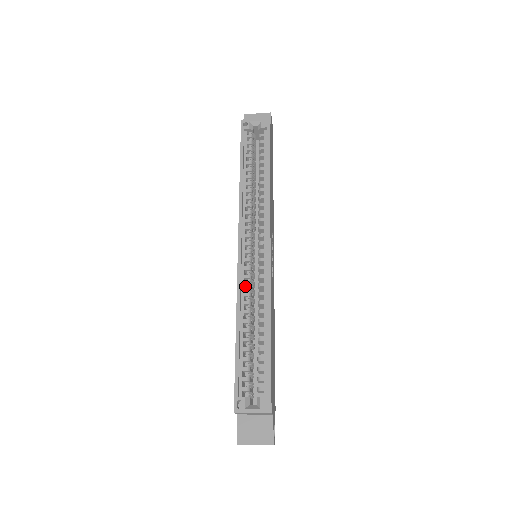
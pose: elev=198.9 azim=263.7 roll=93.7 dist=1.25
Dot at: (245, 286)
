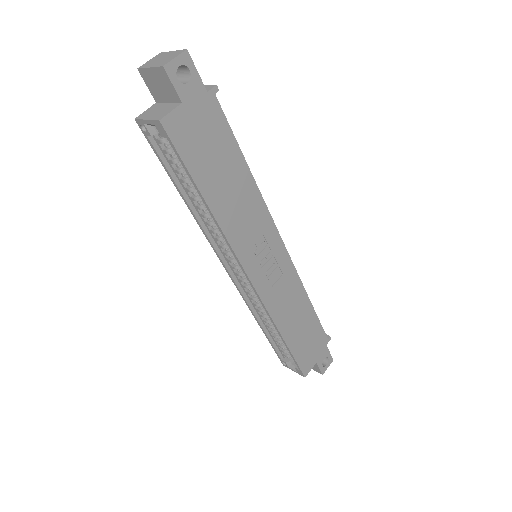
Dot at: (251, 300)
